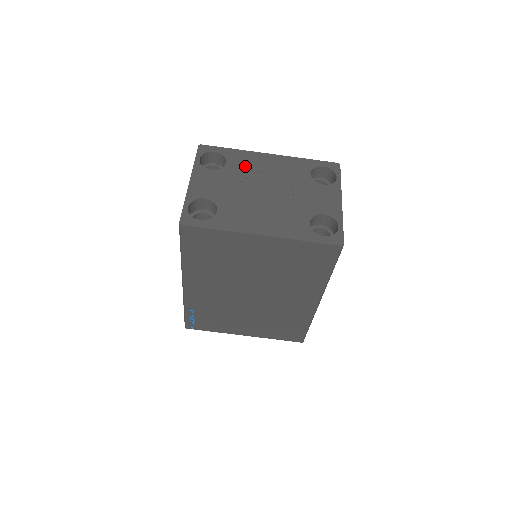
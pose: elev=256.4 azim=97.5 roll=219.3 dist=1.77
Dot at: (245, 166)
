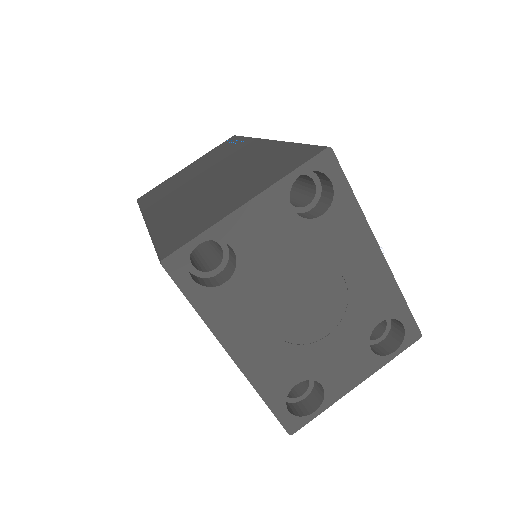
Dot at: (334, 243)
